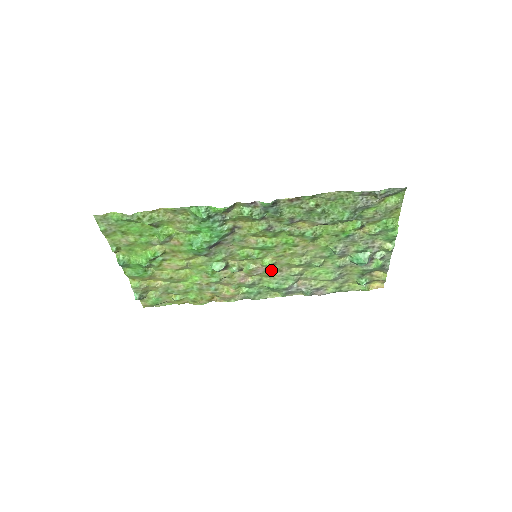
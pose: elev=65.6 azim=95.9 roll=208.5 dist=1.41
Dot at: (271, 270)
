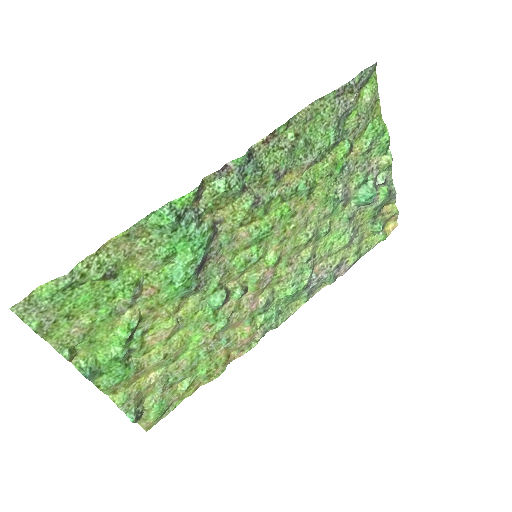
Dot at: (279, 270)
